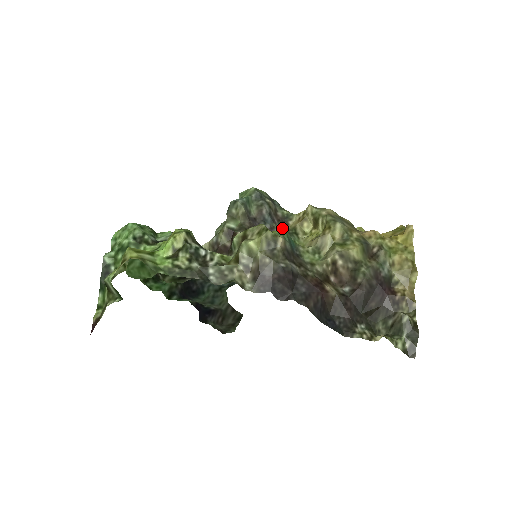
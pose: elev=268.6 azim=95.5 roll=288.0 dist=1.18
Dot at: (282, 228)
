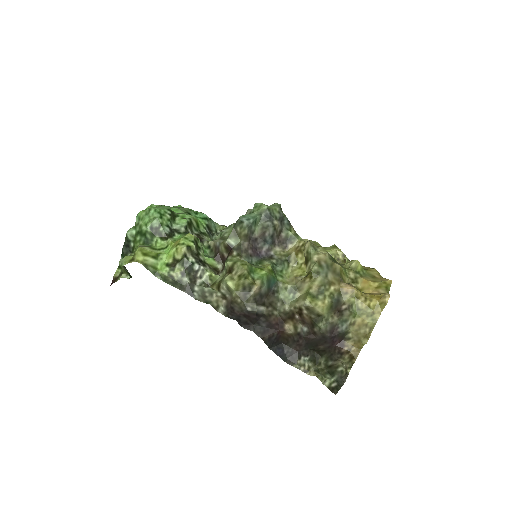
Dot at: (279, 251)
